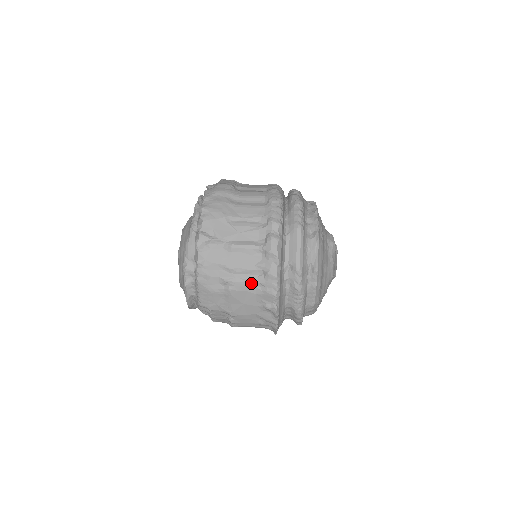
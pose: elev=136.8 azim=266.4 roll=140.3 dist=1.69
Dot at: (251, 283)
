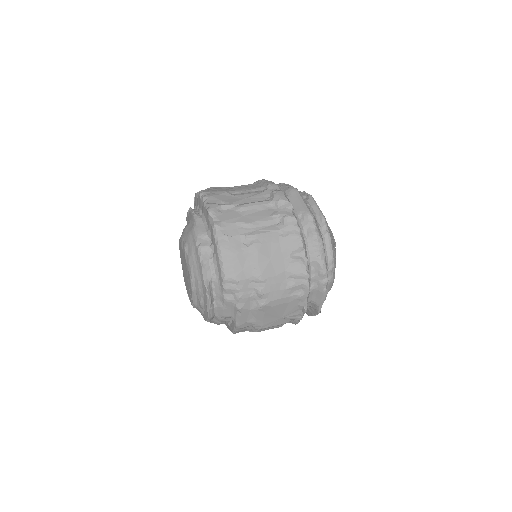
Dot at: (272, 232)
